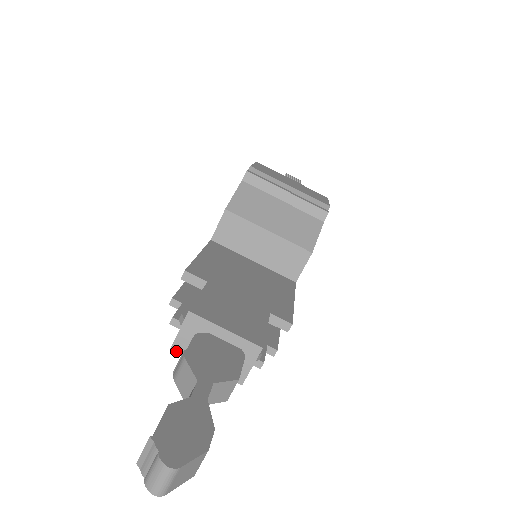
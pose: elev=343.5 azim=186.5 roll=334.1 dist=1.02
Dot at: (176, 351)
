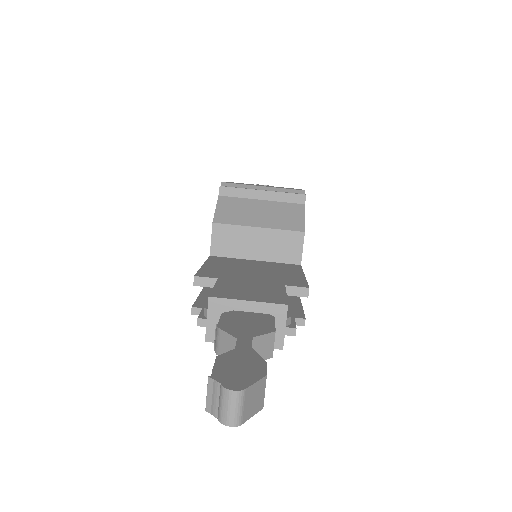
Dot at: (211, 340)
